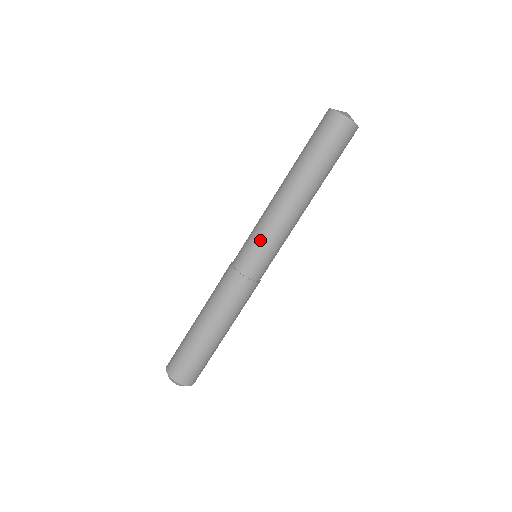
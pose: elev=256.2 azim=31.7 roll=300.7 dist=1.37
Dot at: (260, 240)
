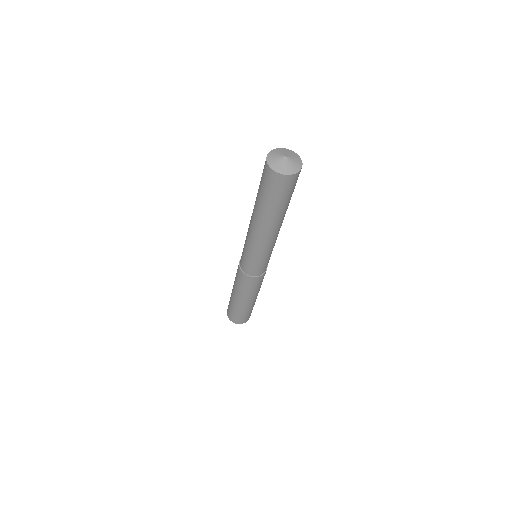
Dot at: (250, 256)
